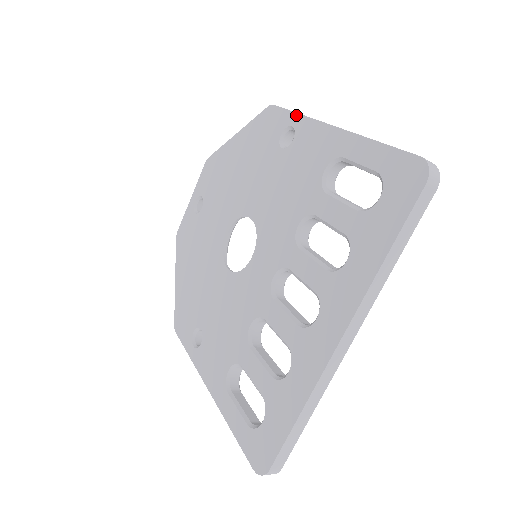
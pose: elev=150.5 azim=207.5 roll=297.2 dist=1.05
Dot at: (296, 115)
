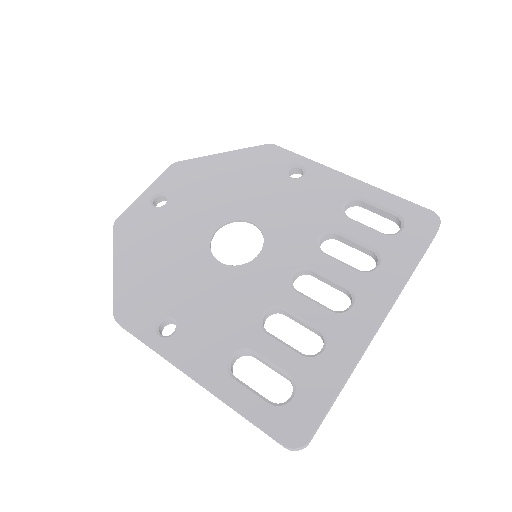
Dot at: (305, 159)
